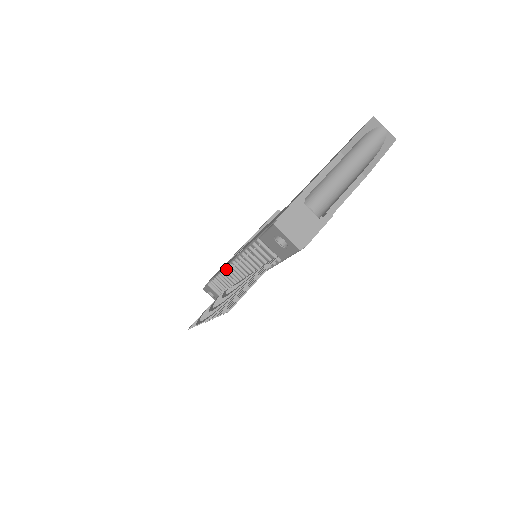
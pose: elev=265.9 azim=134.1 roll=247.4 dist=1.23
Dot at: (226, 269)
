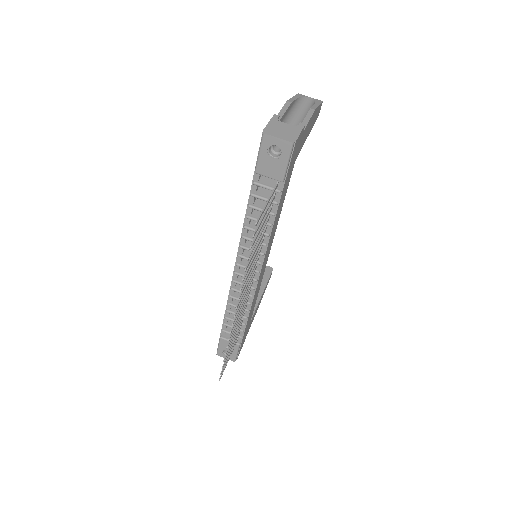
Dot at: (234, 280)
